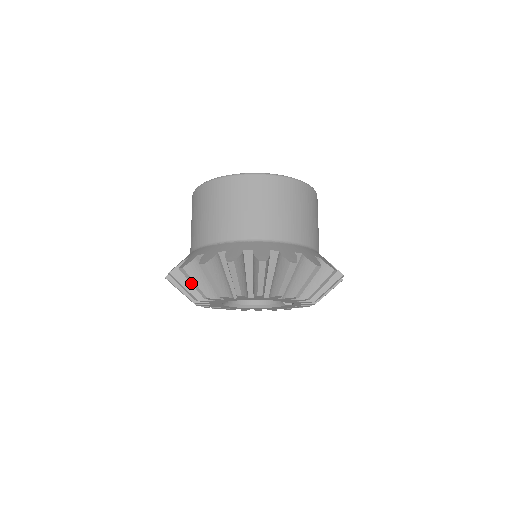
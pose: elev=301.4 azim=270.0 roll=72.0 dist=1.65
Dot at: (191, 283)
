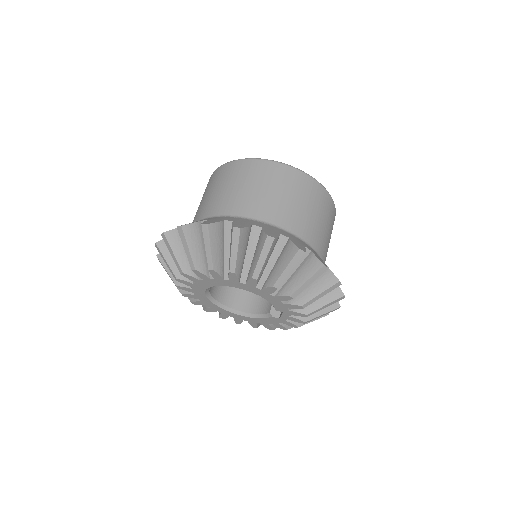
Dot at: (184, 247)
